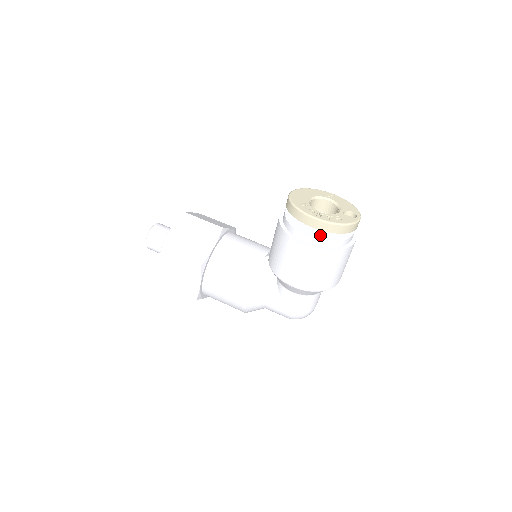
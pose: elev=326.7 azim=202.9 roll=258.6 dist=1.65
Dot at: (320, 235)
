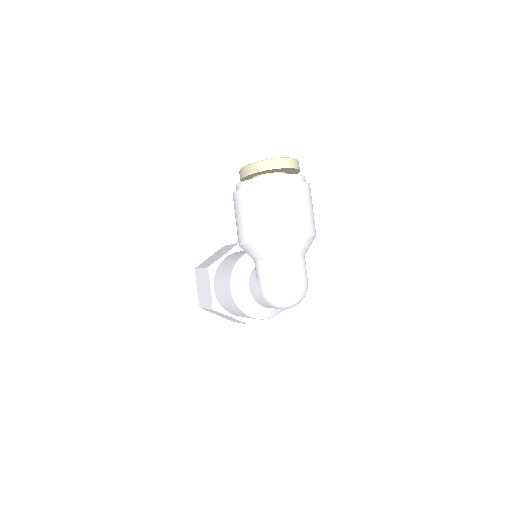
Dot at: occluded
